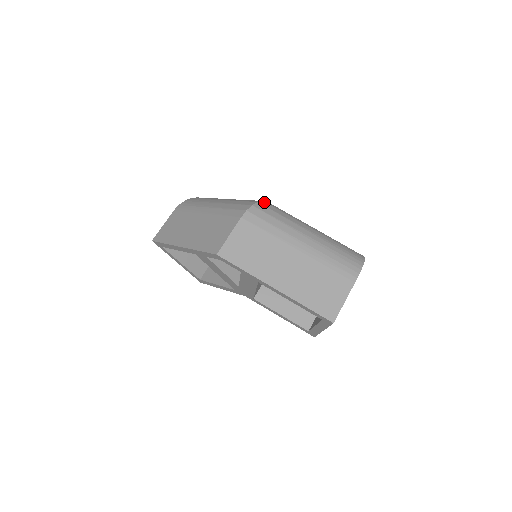
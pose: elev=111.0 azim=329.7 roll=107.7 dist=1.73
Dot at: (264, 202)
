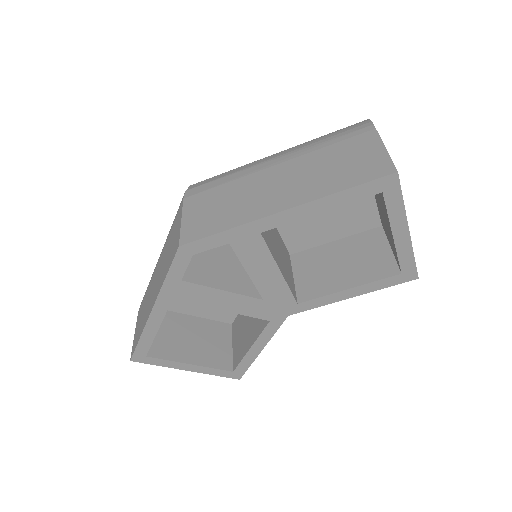
Dot at: occluded
